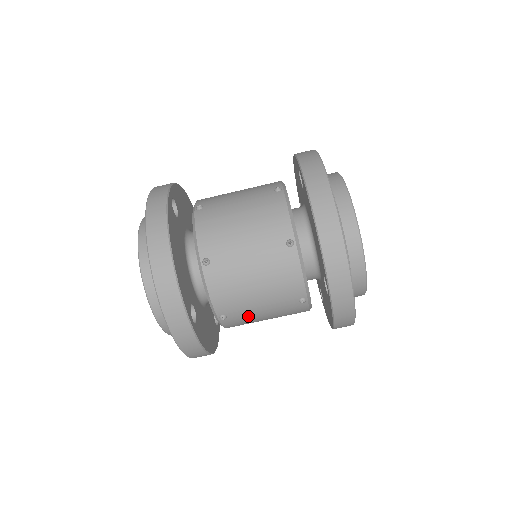
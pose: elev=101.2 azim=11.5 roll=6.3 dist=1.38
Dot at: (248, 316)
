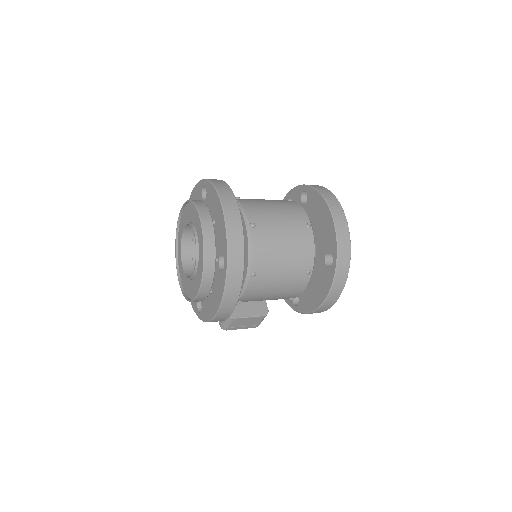
Dot at: (269, 280)
